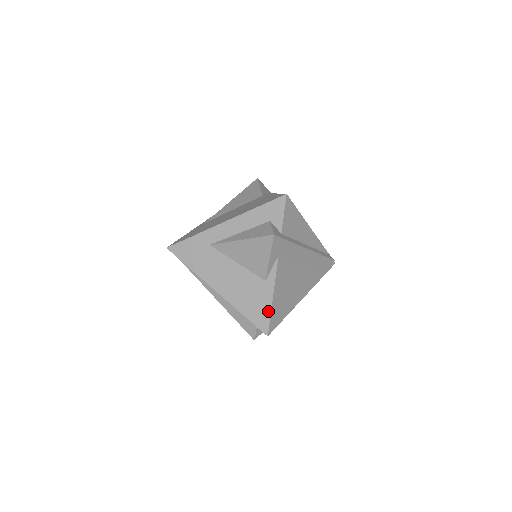
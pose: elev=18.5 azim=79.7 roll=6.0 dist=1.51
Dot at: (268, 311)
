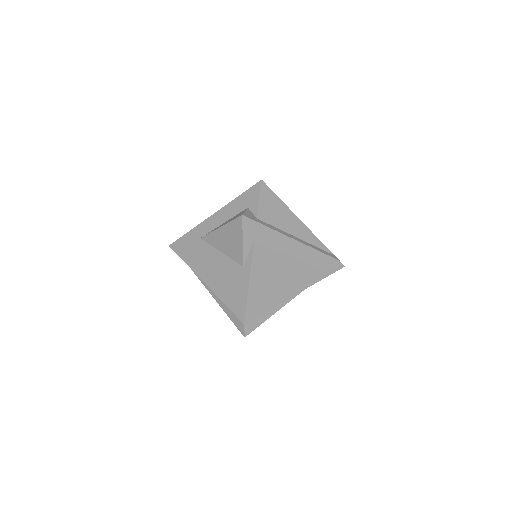
Dot at: (245, 297)
